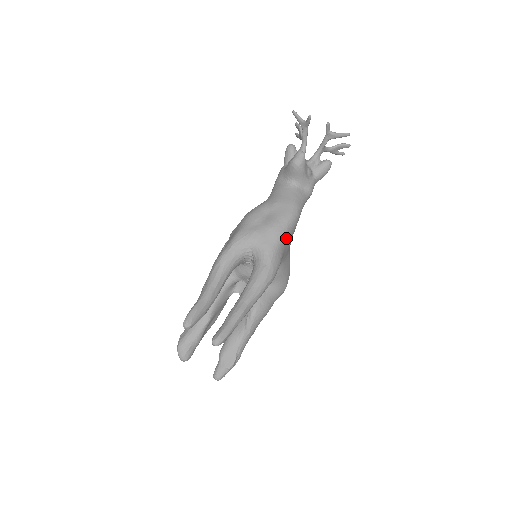
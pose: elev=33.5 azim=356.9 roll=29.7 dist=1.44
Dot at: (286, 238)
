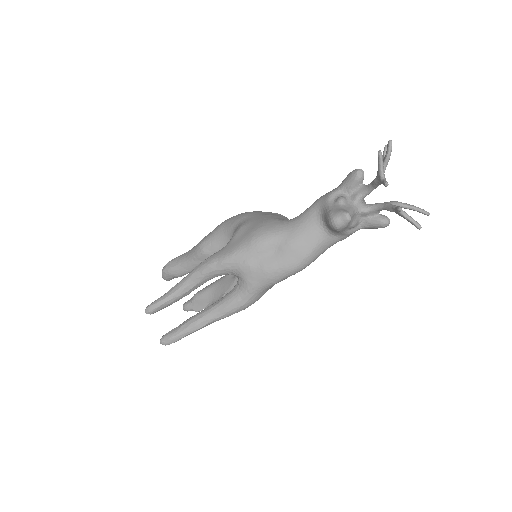
Dot at: occluded
